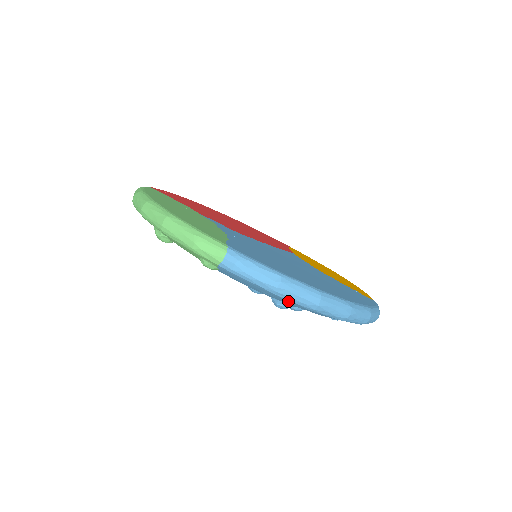
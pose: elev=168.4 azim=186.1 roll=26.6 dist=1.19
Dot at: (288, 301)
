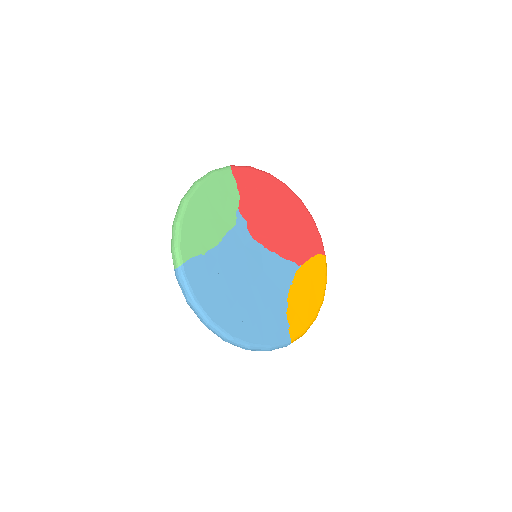
Dot at: occluded
